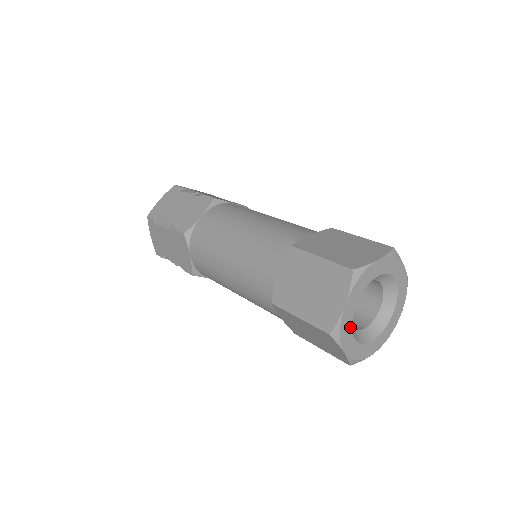
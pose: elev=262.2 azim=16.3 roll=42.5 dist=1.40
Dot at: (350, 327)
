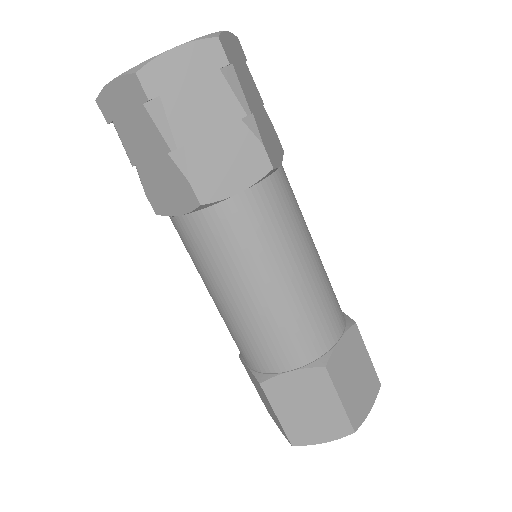
Dot at: occluded
